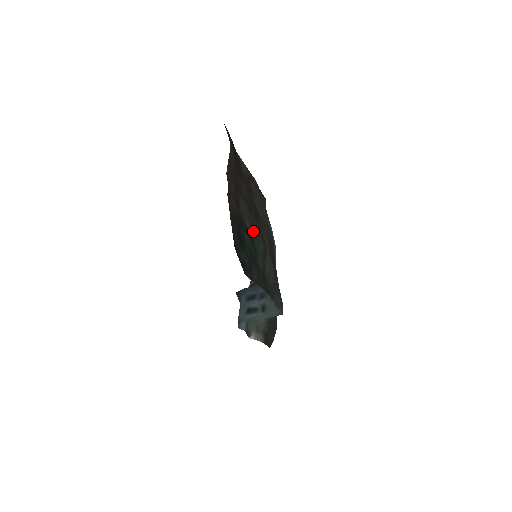
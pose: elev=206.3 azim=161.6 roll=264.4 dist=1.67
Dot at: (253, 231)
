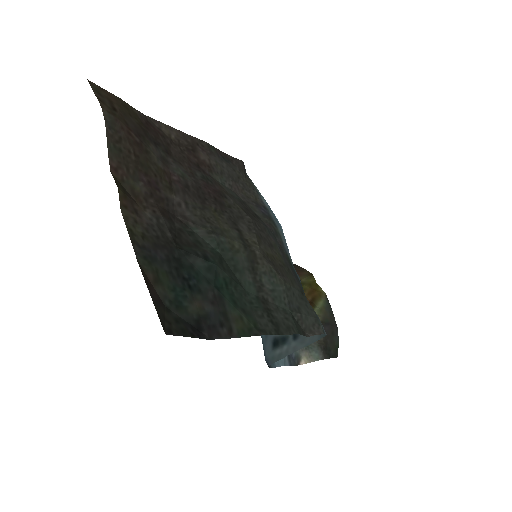
Dot at: (215, 239)
